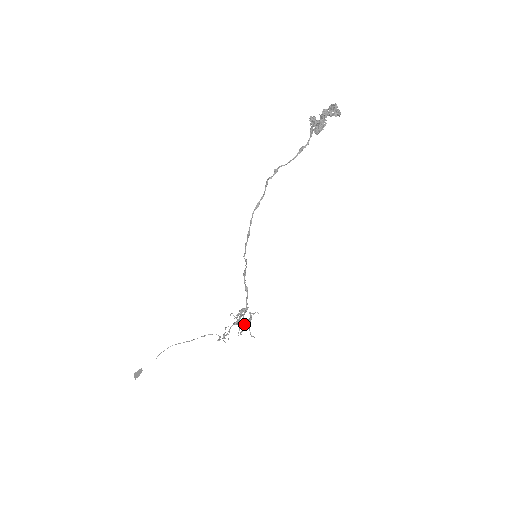
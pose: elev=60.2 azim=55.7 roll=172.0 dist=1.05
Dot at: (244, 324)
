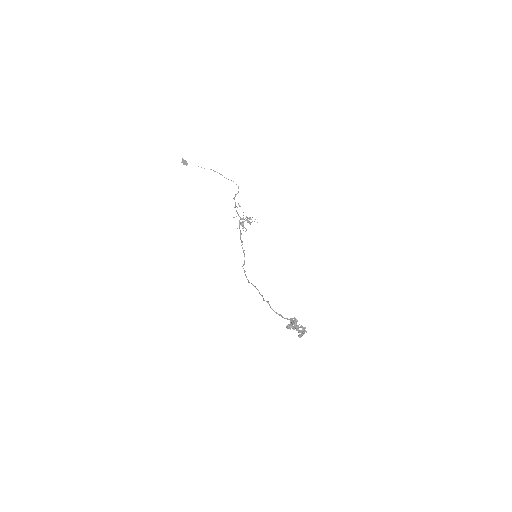
Dot at: (243, 227)
